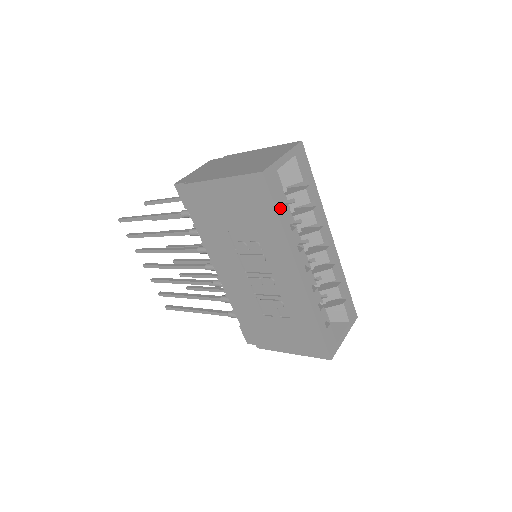
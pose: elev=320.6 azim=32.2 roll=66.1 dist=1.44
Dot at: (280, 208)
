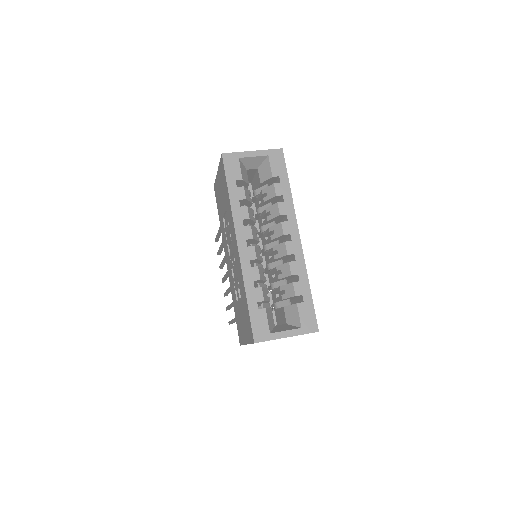
Dot at: (232, 184)
